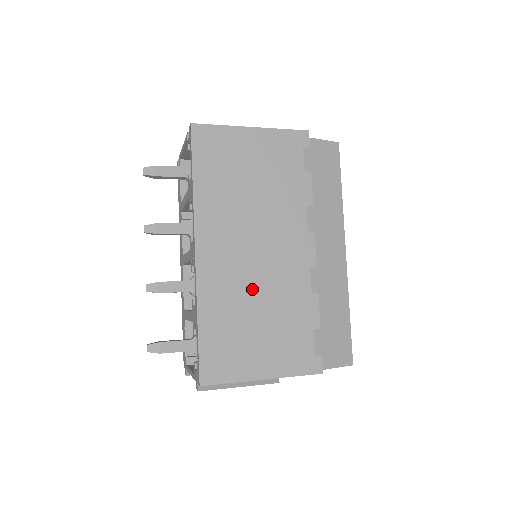
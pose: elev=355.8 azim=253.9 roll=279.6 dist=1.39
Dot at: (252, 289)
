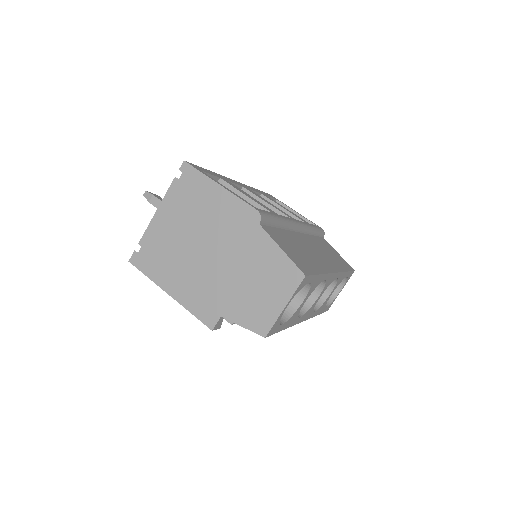
Dot at: occluded
